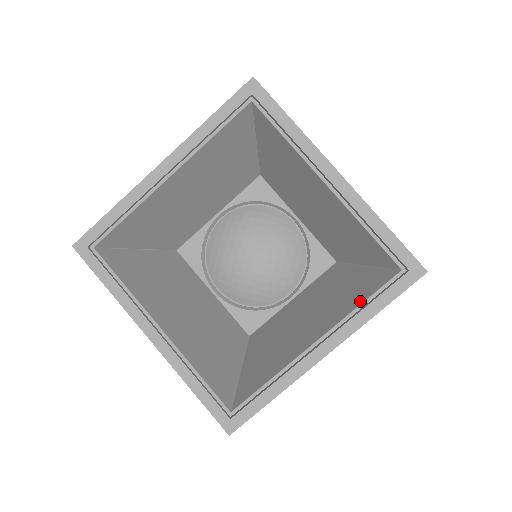
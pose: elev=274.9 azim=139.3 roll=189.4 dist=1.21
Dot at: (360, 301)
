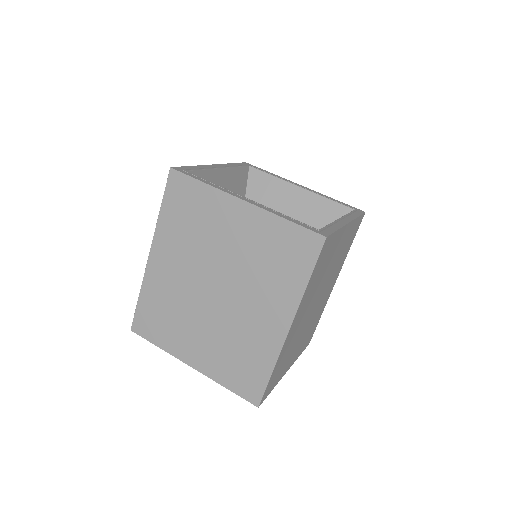
Dot at: occluded
